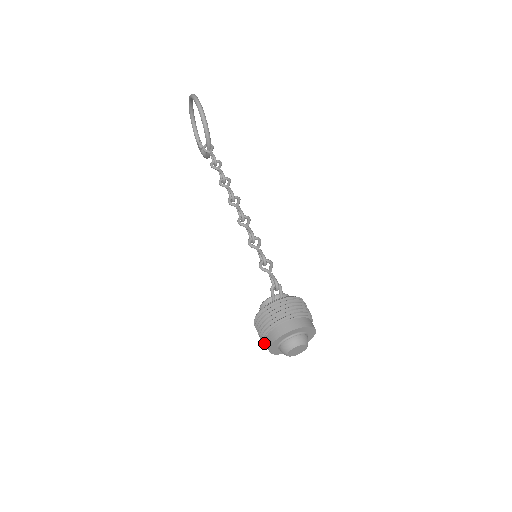
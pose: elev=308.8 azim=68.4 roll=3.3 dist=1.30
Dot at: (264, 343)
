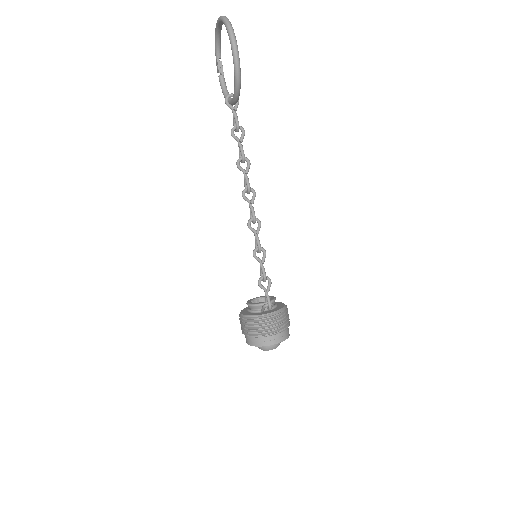
Dot at: occluded
